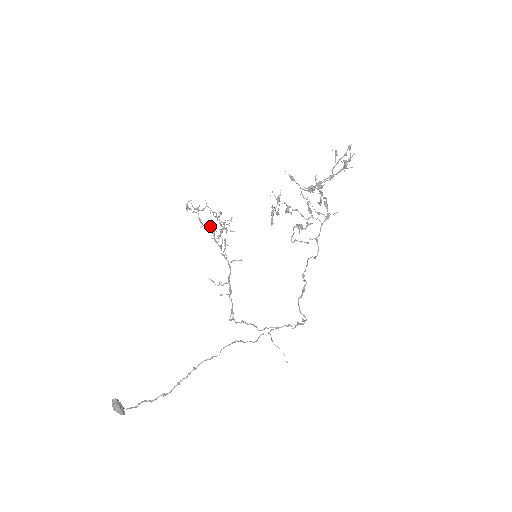
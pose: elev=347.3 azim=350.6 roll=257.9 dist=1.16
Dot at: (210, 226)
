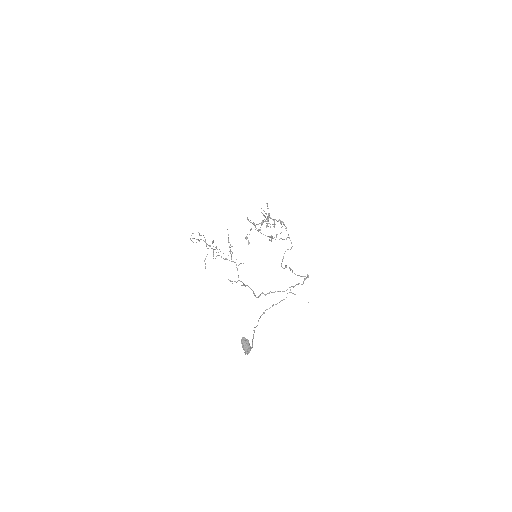
Dot at: occluded
